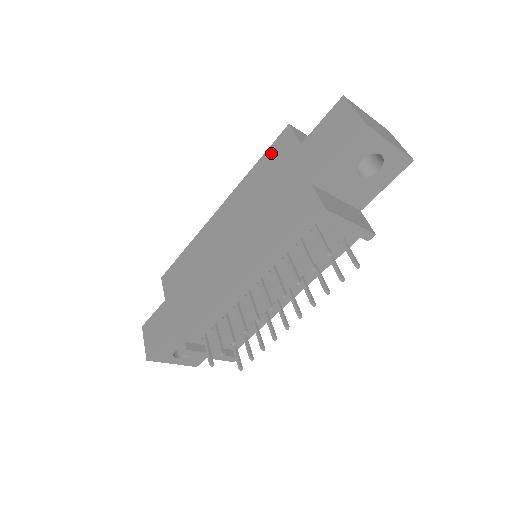
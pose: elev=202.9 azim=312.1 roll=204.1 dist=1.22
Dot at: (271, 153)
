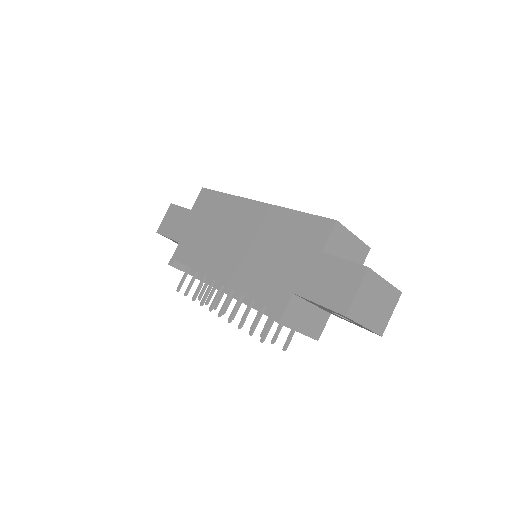
Dot at: (310, 222)
